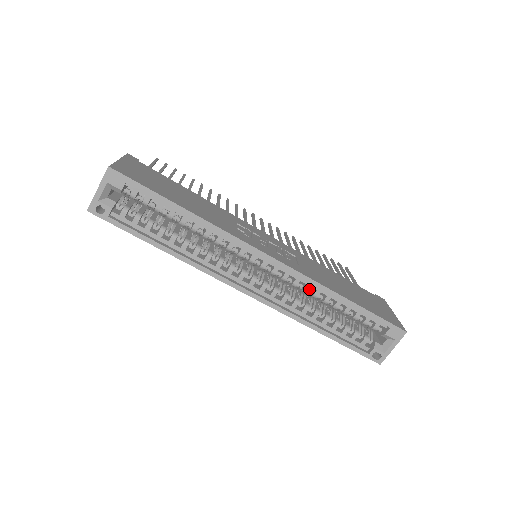
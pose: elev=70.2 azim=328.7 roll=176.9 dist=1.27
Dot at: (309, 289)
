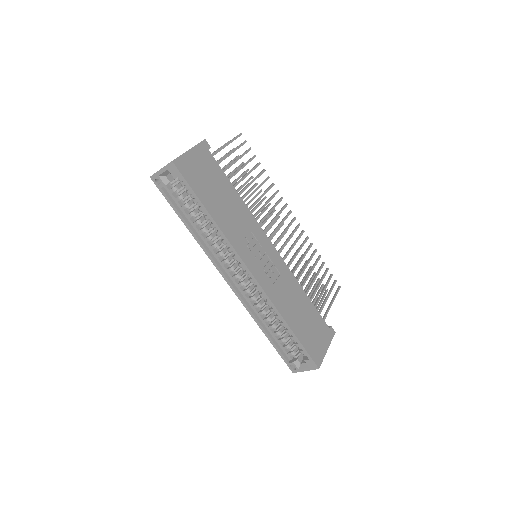
Dot at: (269, 304)
